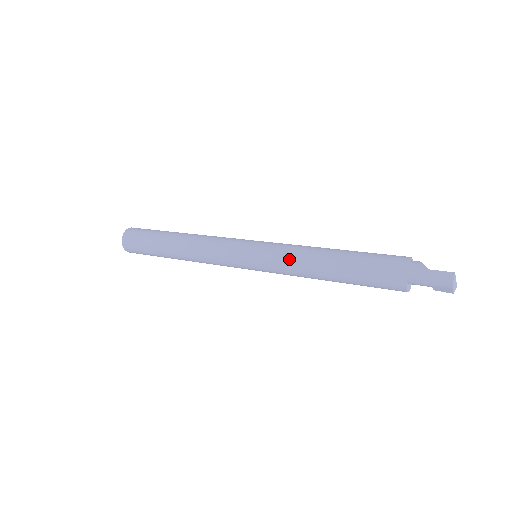
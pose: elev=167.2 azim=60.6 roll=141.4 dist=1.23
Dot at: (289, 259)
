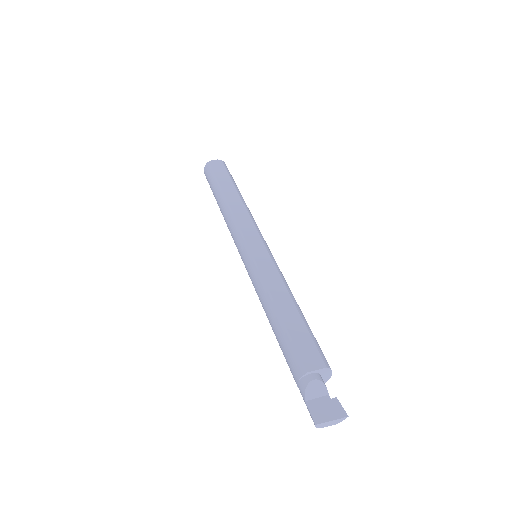
Dot at: (256, 292)
